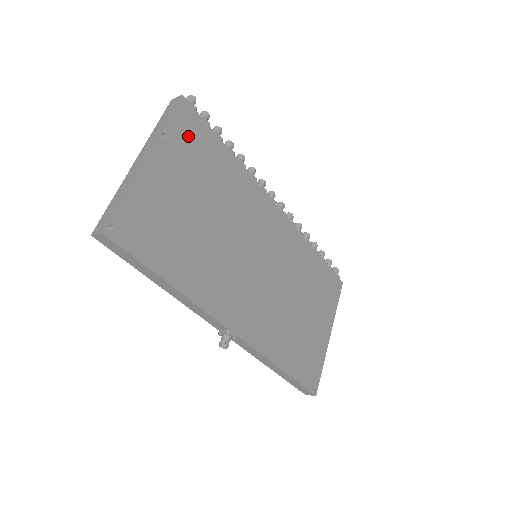
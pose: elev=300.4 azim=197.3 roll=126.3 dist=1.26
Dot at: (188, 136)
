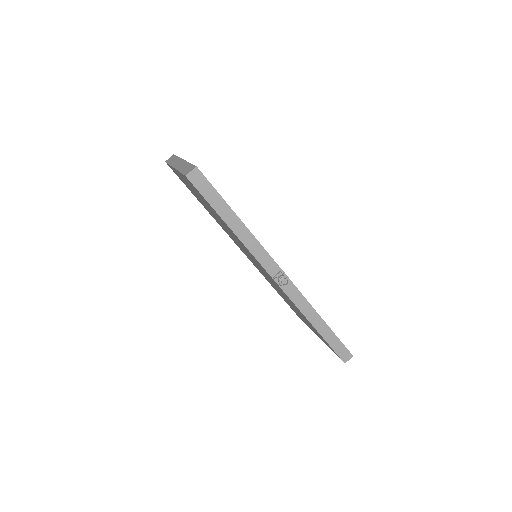
Dot at: occluded
